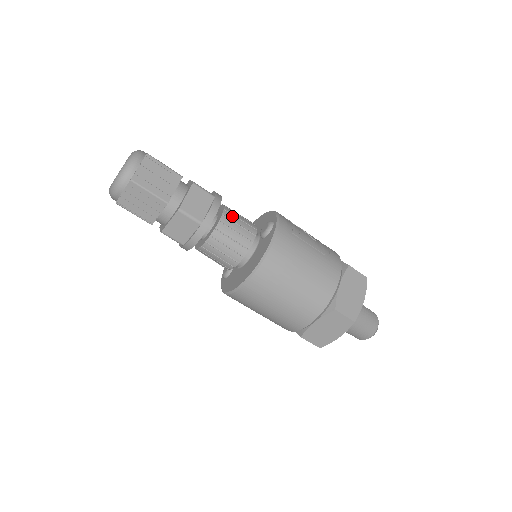
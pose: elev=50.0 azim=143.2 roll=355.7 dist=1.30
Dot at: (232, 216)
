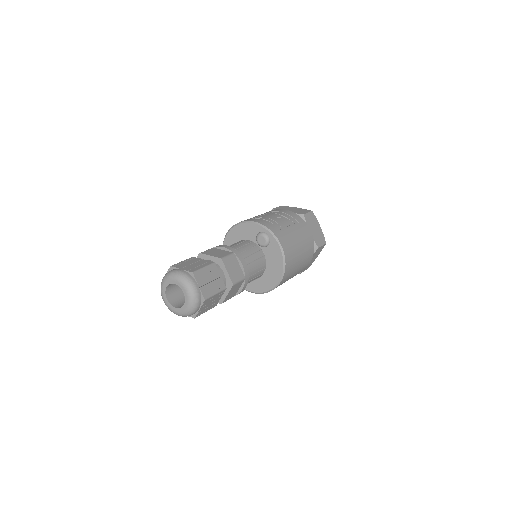
Dot at: (245, 253)
